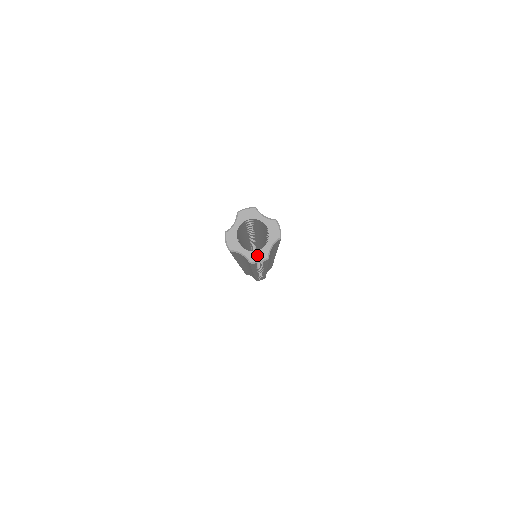
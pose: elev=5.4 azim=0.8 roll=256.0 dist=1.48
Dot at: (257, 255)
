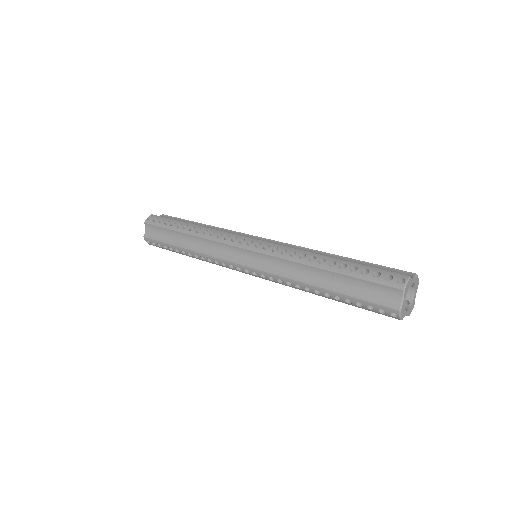
Dot at: (412, 308)
